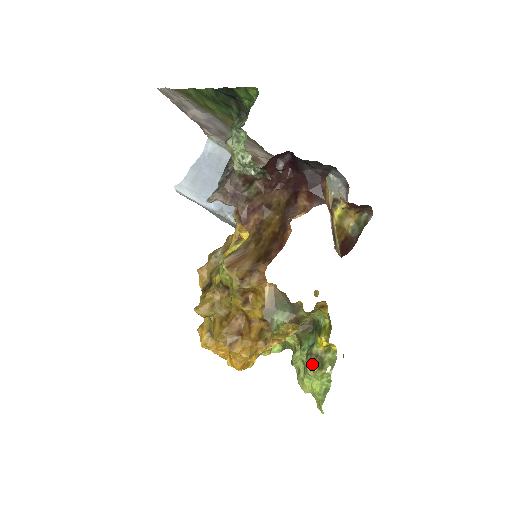
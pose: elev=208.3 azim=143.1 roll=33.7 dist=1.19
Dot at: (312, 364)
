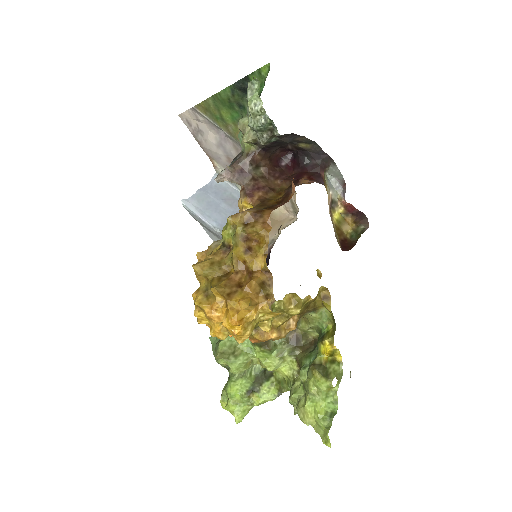
Dot at: (315, 372)
